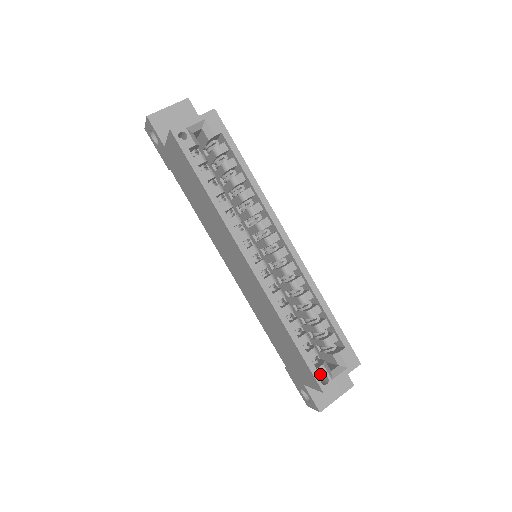
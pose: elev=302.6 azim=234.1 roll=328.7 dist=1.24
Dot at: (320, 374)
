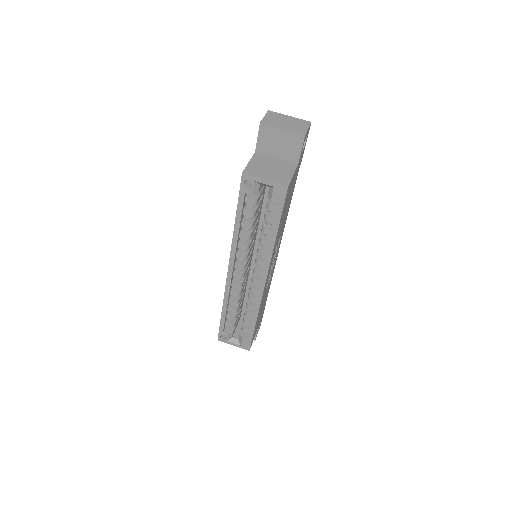
Dot at: occluded
